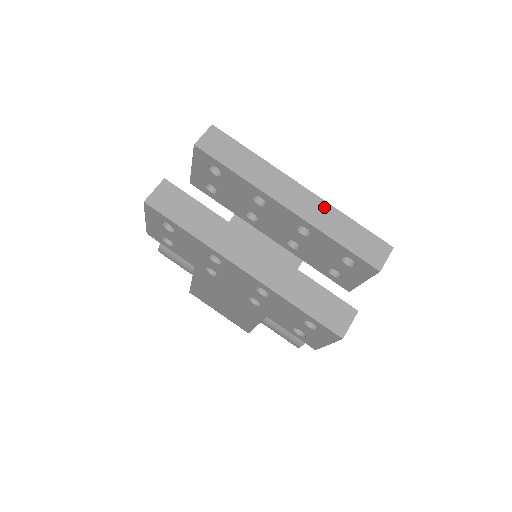
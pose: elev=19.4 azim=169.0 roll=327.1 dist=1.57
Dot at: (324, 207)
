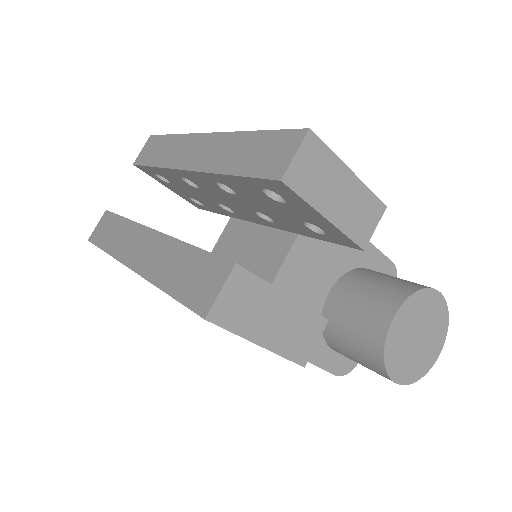
Dot at: (224, 140)
